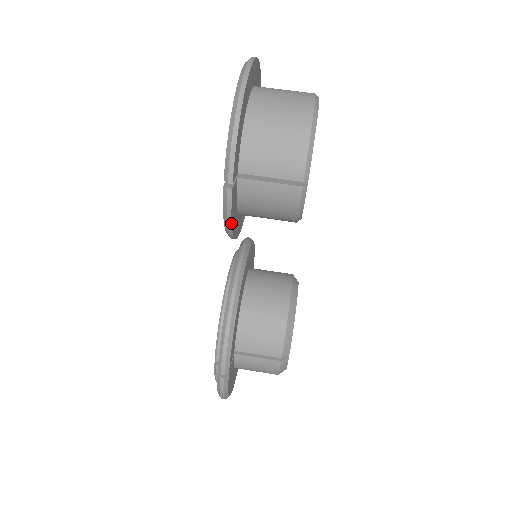
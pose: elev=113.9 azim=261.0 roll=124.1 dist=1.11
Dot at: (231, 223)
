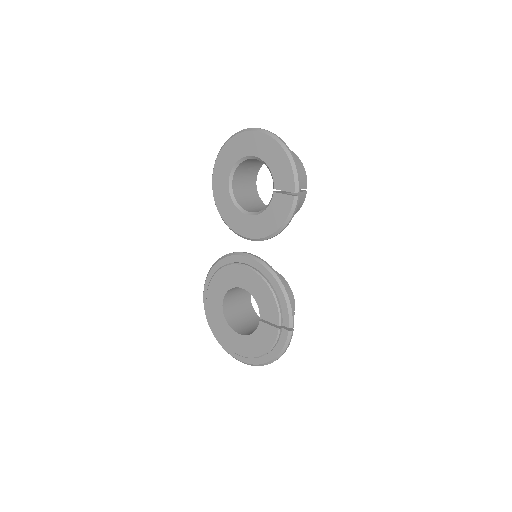
Dot at: occluded
